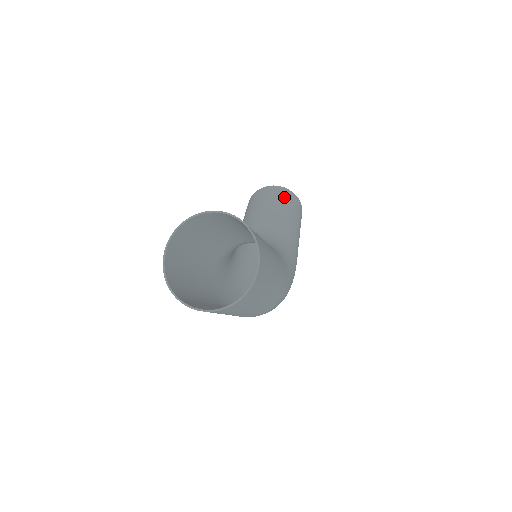
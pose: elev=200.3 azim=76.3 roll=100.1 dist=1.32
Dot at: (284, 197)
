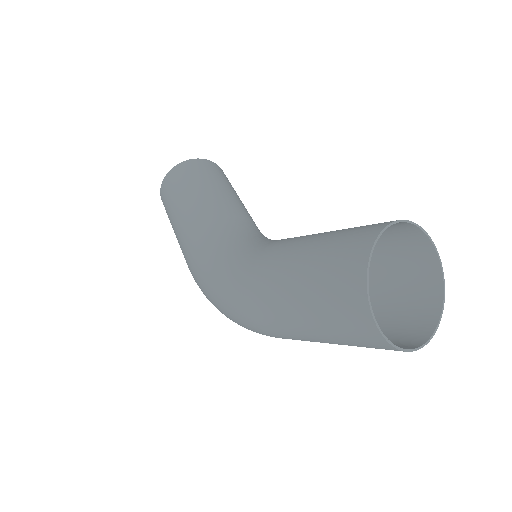
Dot at: occluded
